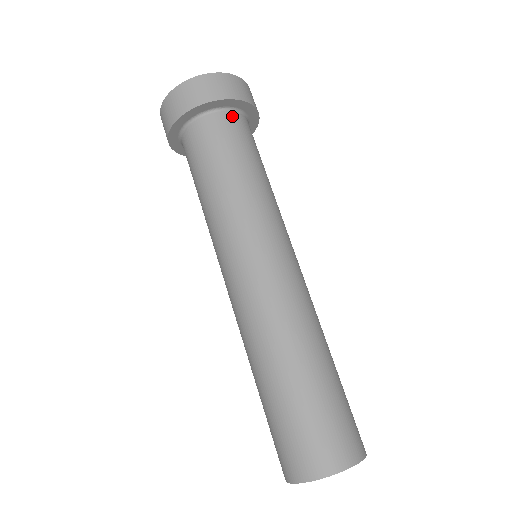
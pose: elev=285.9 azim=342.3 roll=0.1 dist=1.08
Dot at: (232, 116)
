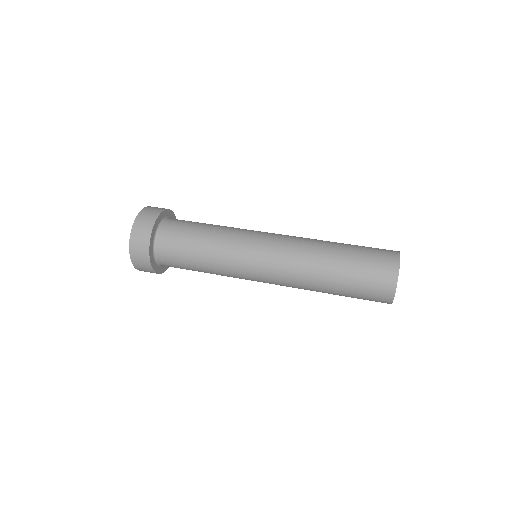
Dot at: occluded
